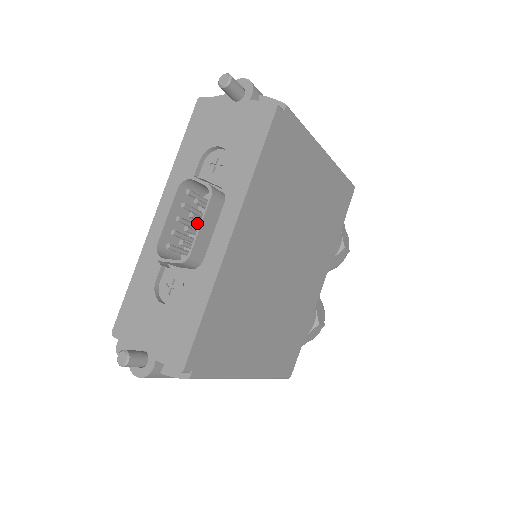
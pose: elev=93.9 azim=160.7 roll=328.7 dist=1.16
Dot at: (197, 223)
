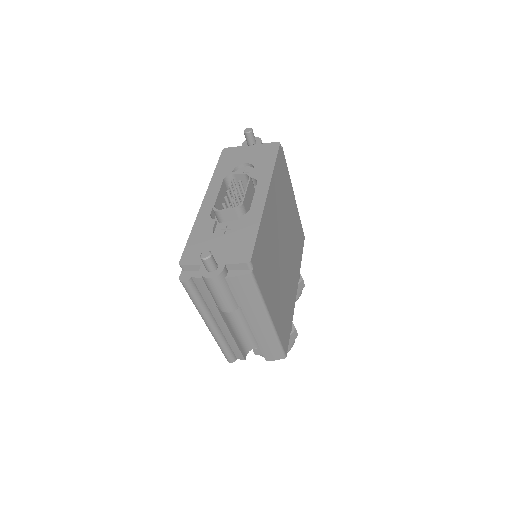
Dot at: occluded
